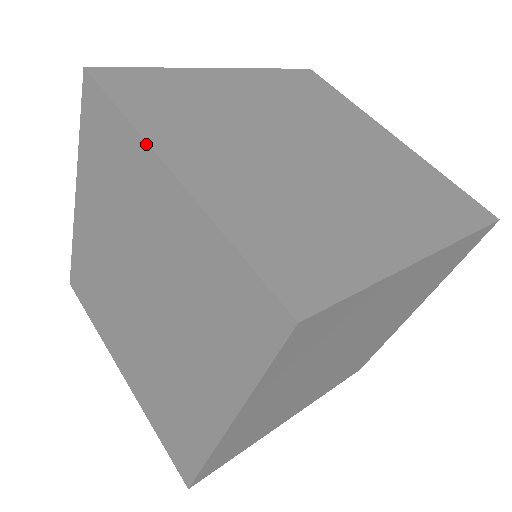
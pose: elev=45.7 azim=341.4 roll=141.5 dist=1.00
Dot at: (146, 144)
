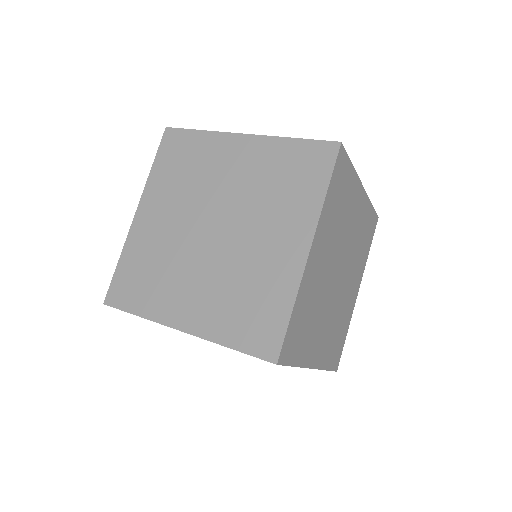
Dot at: (143, 192)
